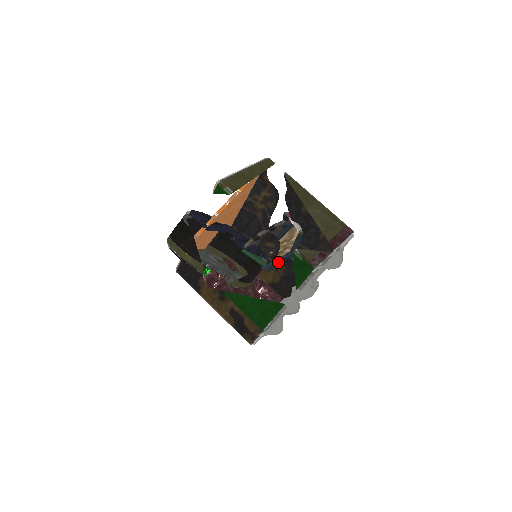
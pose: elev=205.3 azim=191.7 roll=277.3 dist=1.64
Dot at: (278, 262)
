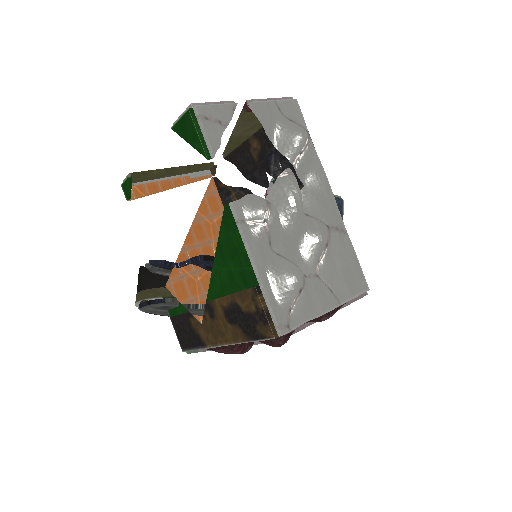
Dot at: occluded
